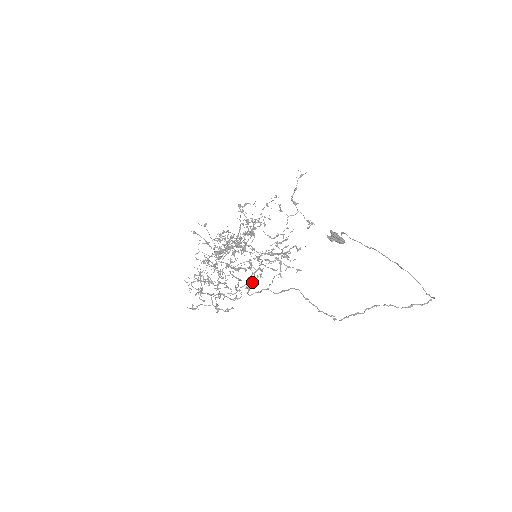
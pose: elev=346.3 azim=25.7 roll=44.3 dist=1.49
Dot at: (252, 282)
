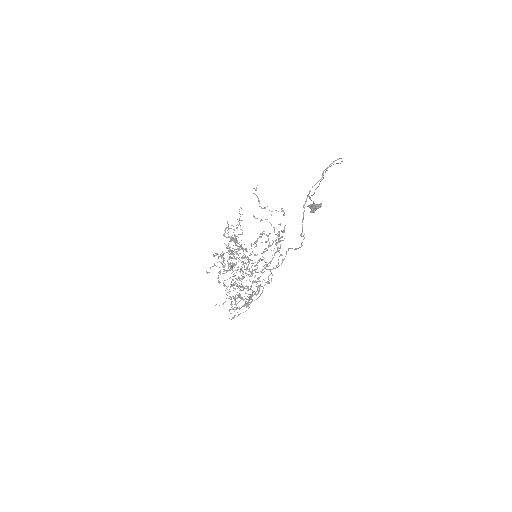
Dot at: (261, 272)
